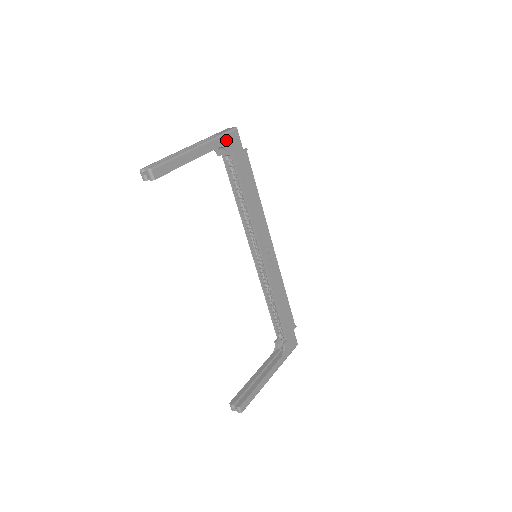
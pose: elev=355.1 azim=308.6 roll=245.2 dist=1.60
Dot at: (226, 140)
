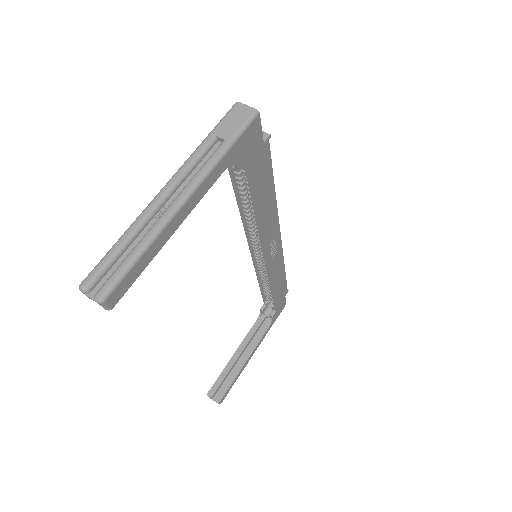
Dot at: (238, 148)
